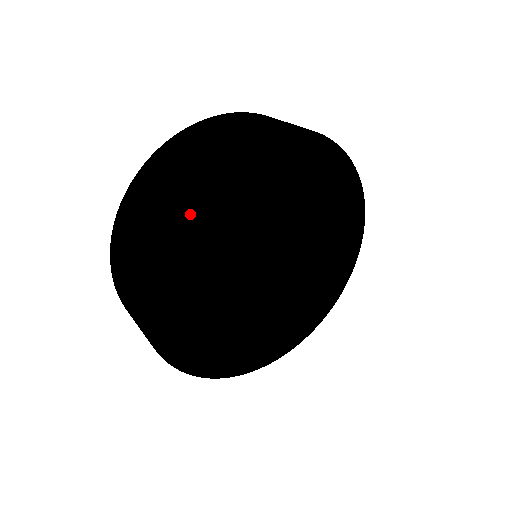
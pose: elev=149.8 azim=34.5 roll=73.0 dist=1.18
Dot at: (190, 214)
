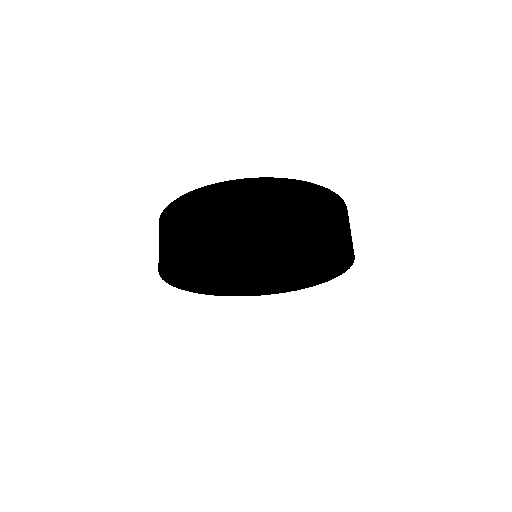
Dot at: (268, 240)
